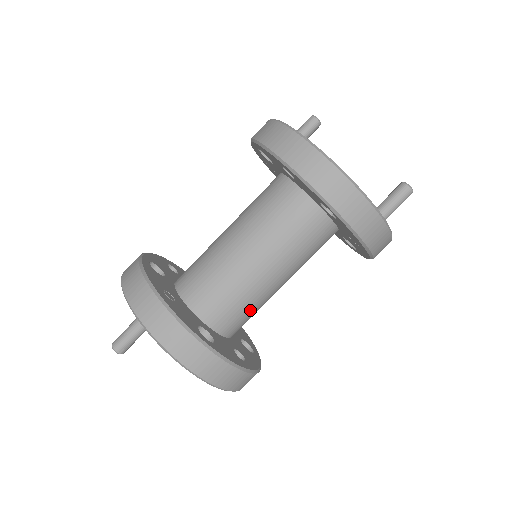
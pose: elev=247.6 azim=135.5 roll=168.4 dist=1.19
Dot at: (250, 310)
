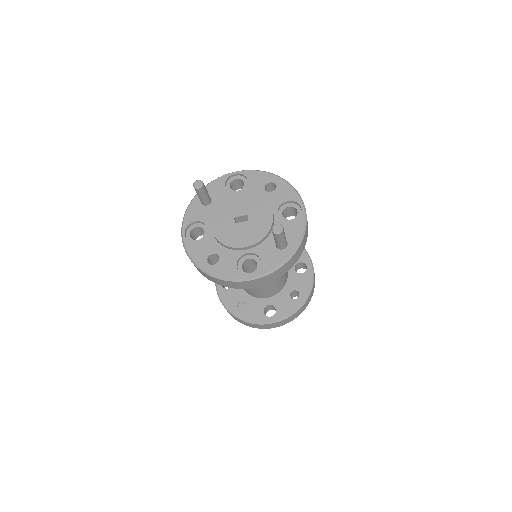
Dot at: (279, 281)
